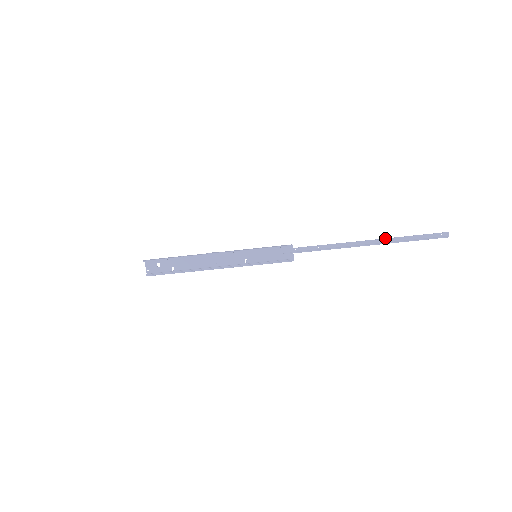
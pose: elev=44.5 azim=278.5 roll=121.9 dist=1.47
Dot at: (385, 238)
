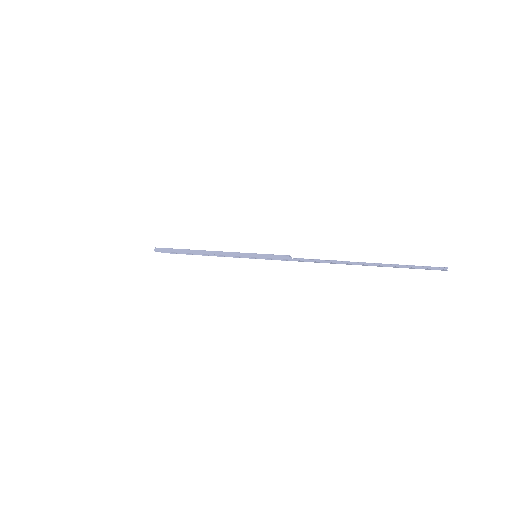
Dot at: (381, 266)
